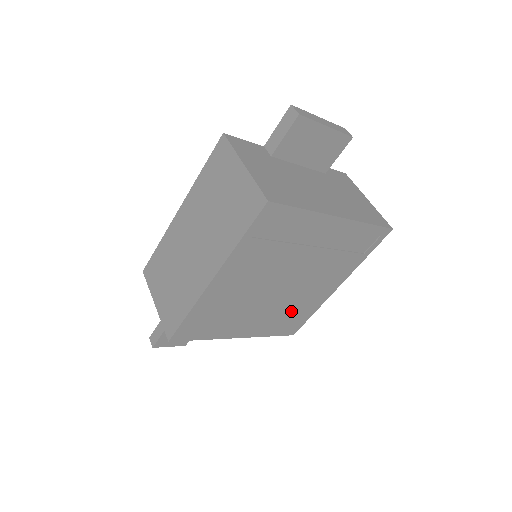
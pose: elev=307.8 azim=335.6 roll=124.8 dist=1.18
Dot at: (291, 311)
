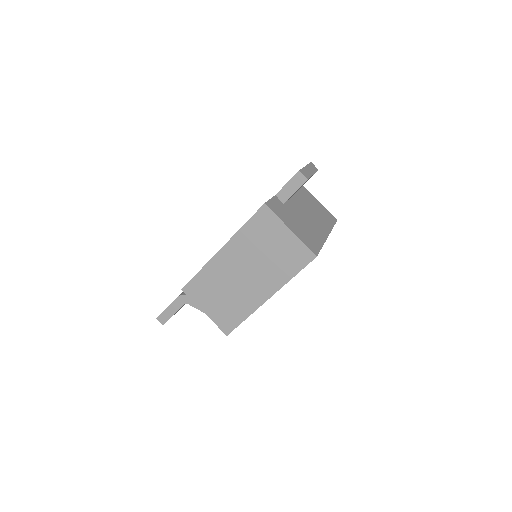
Dot at: occluded
